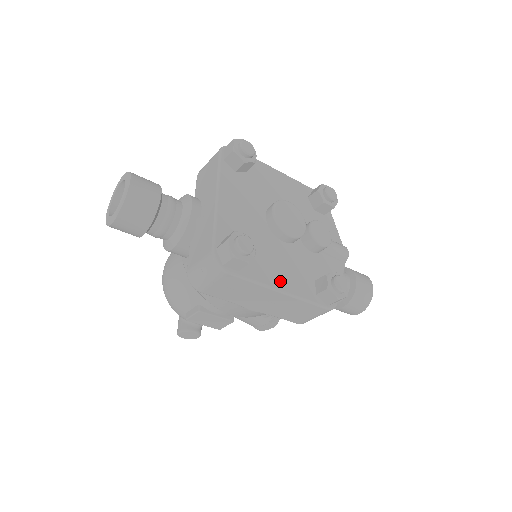
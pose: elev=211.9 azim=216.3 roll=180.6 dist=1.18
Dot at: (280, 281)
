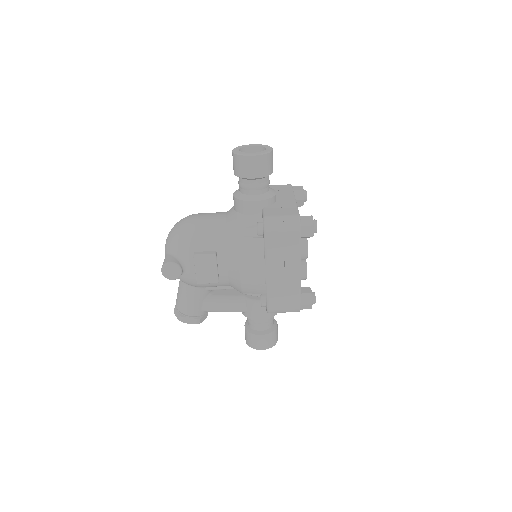
Dot at: occluded
